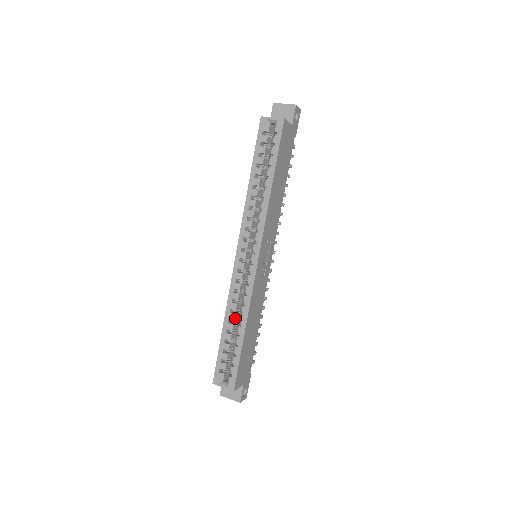
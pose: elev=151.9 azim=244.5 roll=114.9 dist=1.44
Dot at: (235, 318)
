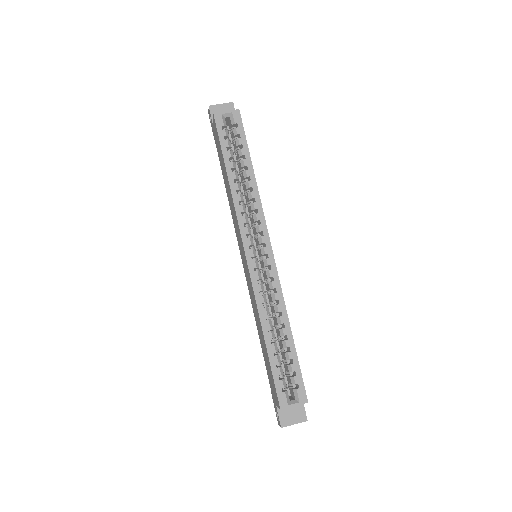
Dot at: (271, 324)
